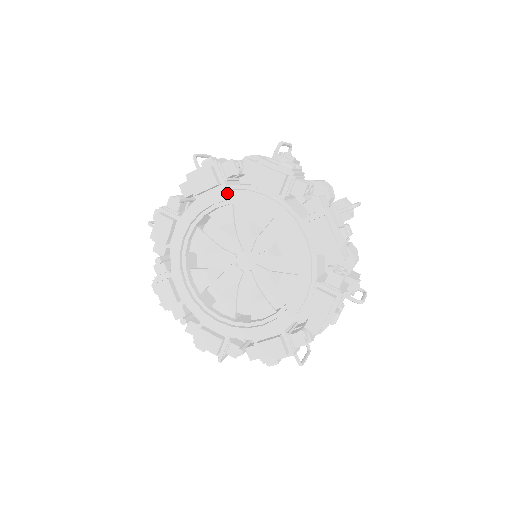
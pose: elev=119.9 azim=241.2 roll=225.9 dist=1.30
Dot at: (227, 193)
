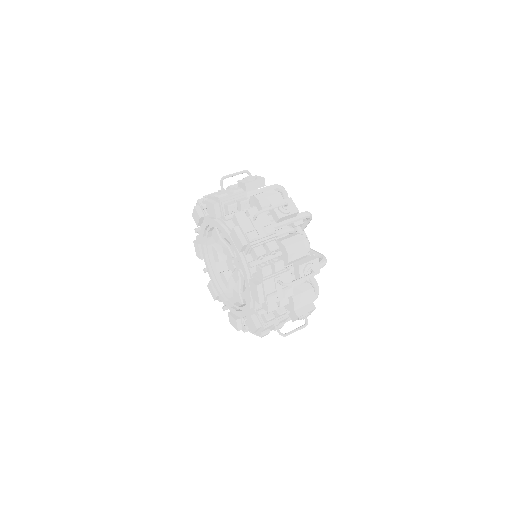
Dot at: (240, 259)
